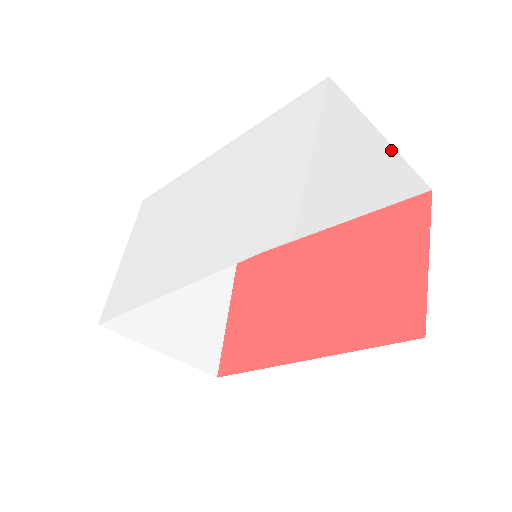
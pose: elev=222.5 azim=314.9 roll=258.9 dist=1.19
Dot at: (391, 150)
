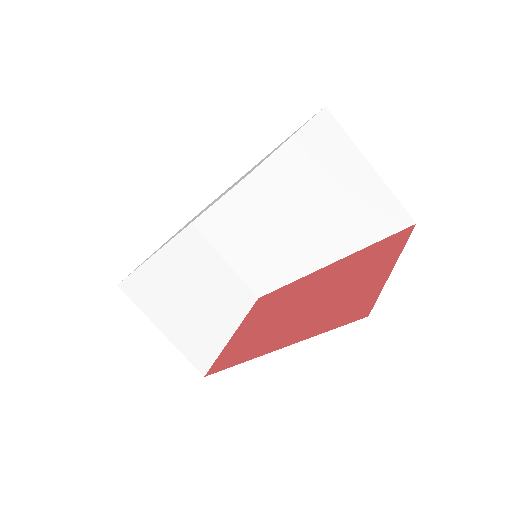
Dot at: (377, 178)
